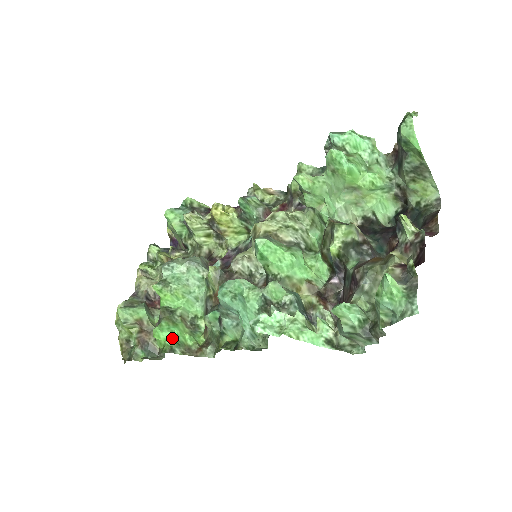
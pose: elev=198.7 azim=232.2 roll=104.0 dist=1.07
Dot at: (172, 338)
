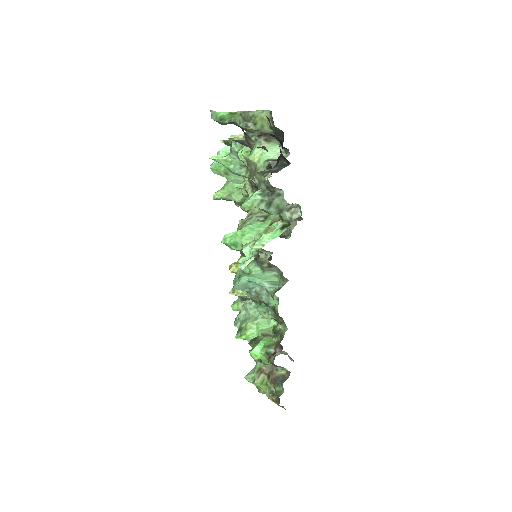
Dot at: (262, 348)
